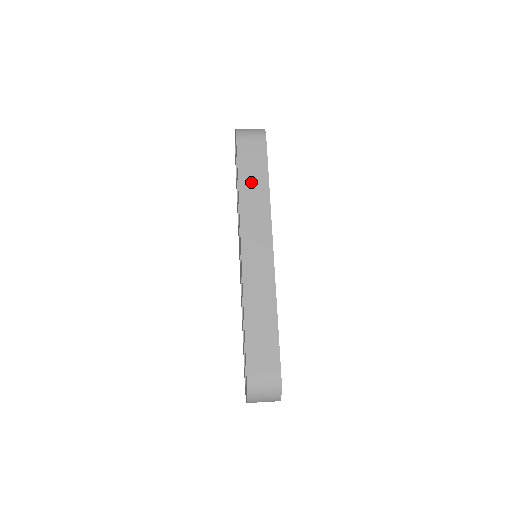
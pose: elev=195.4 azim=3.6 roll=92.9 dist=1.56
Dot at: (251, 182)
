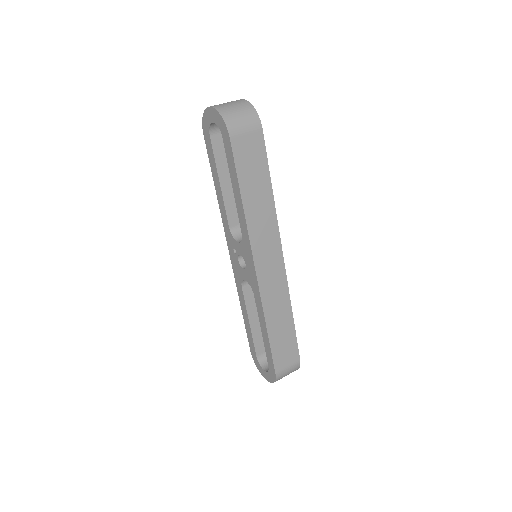
Dot at: (254, 190)
